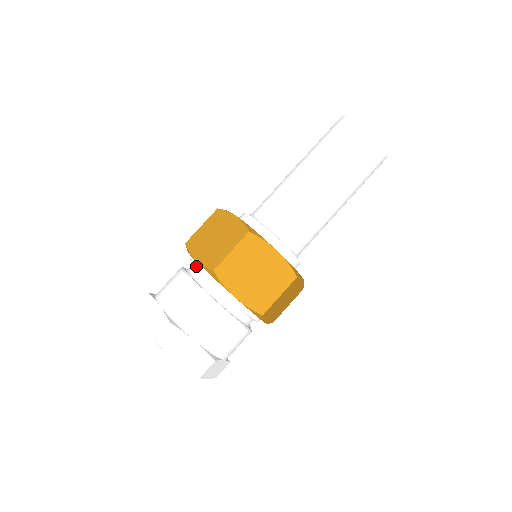
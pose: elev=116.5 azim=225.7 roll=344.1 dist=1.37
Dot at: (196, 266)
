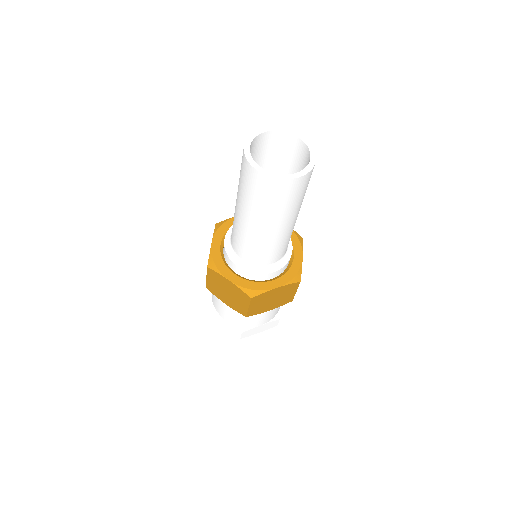
Dot at: occluded
